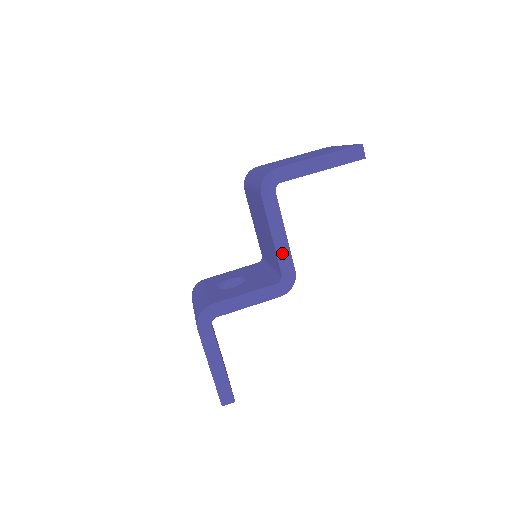
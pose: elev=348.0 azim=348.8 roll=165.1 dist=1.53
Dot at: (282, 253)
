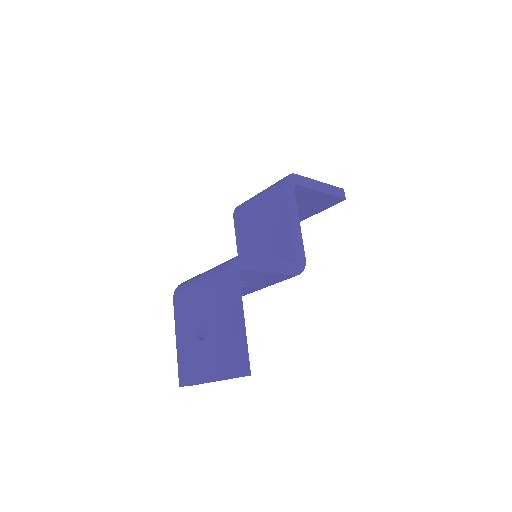
Dot at: (297, 238)
